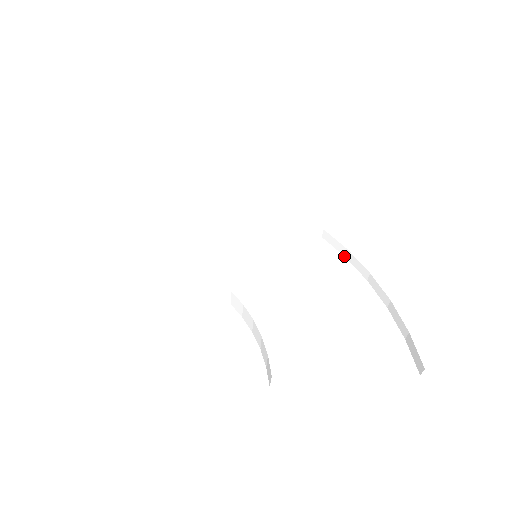
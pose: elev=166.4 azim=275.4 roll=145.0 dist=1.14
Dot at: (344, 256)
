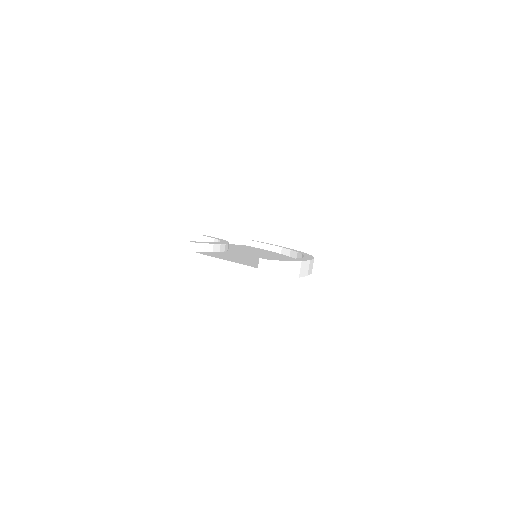
Dot at: occluded
